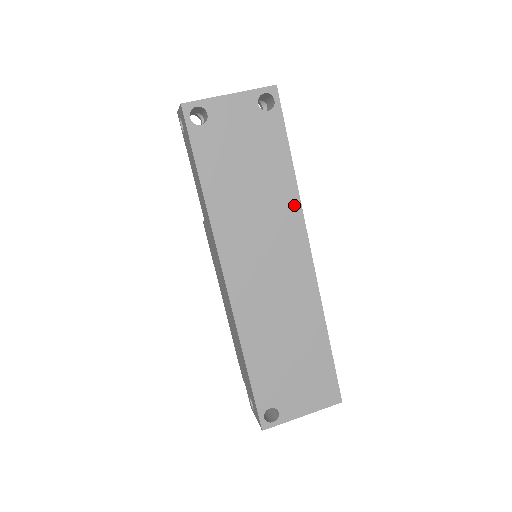
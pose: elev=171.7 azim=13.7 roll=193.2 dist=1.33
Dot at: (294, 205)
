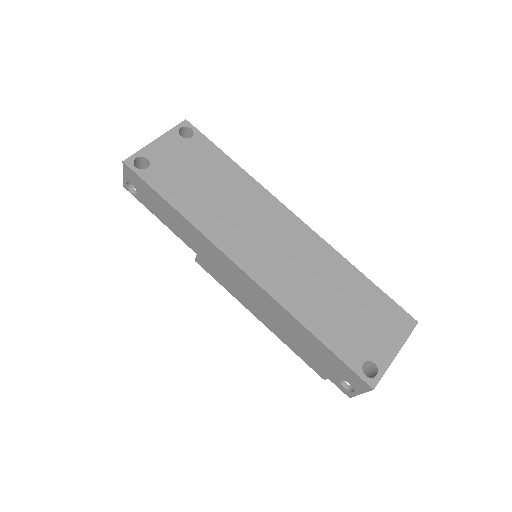
Dot at: (256, 188)
